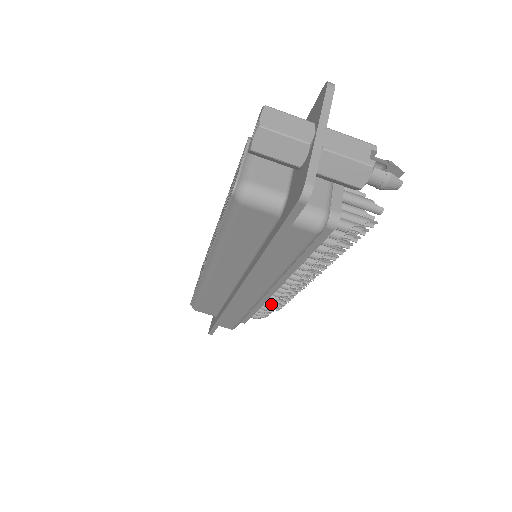
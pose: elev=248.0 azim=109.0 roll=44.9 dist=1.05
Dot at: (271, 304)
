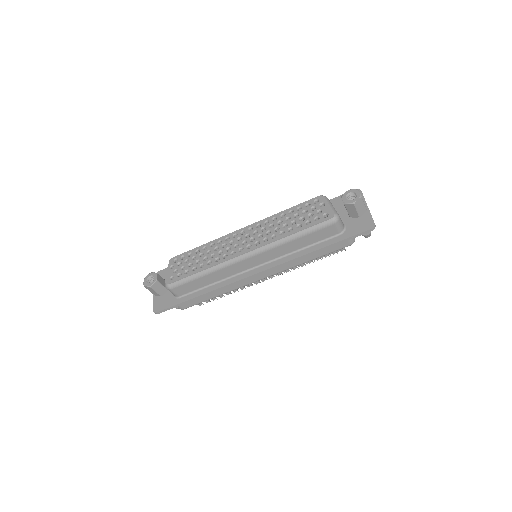
Dot at: occluded
